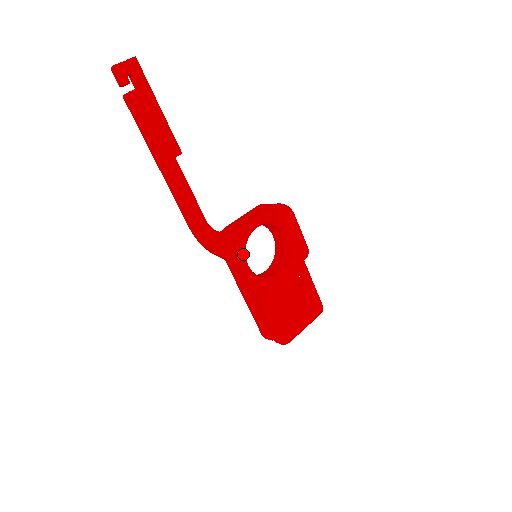
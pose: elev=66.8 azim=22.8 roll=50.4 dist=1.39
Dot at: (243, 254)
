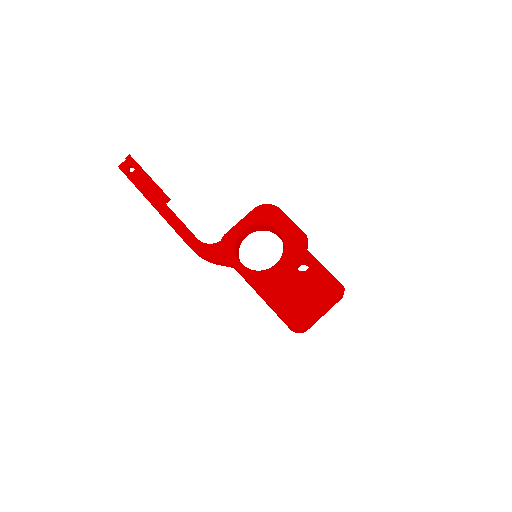
Dot at: (232, 255)
